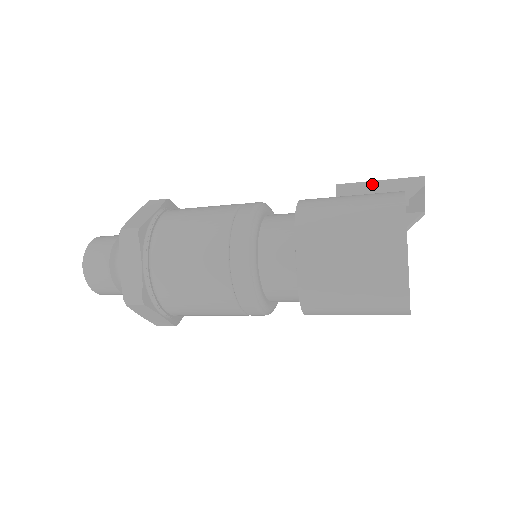
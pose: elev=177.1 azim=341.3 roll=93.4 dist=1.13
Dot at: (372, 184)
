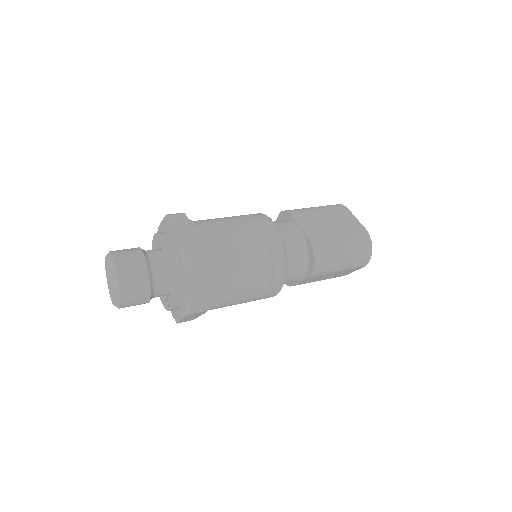
Dot at: occluded
